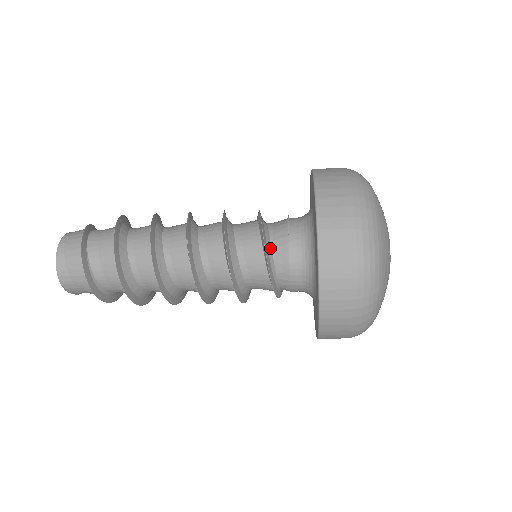
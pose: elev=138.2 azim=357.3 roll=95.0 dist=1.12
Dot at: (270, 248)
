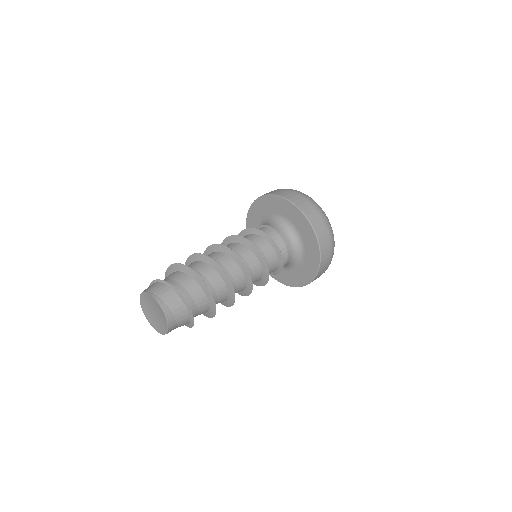
Dot at: occluded
